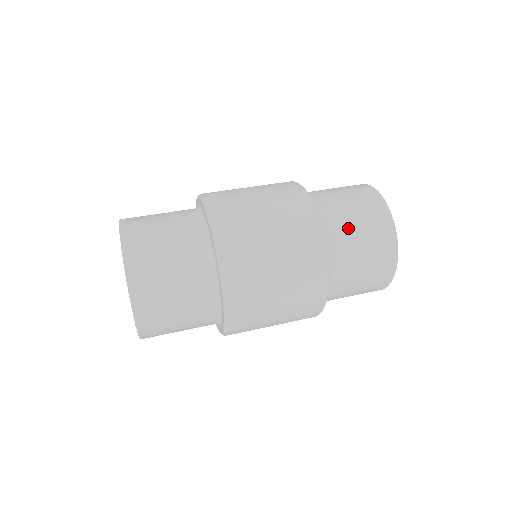
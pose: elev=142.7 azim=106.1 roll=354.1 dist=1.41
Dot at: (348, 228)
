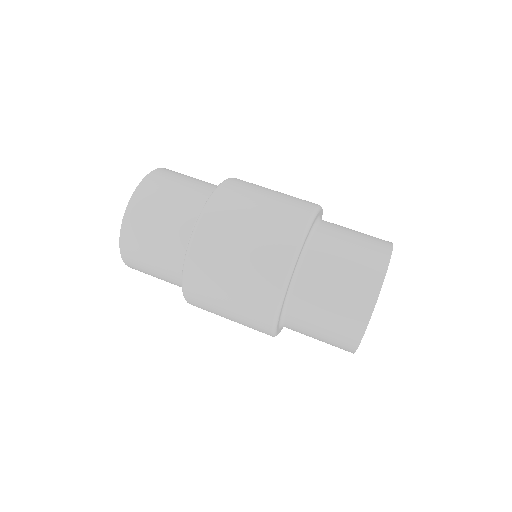
Dot at: (337, 249)
